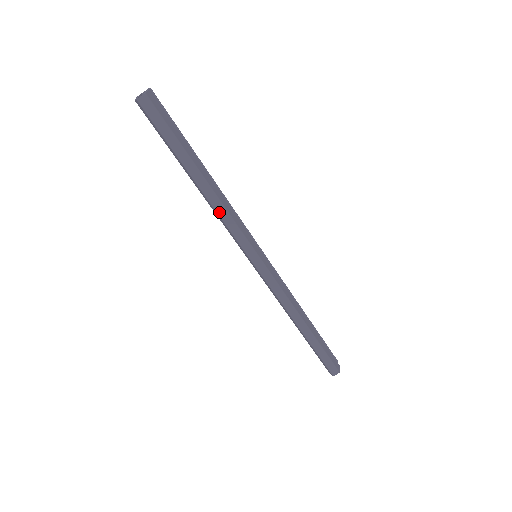
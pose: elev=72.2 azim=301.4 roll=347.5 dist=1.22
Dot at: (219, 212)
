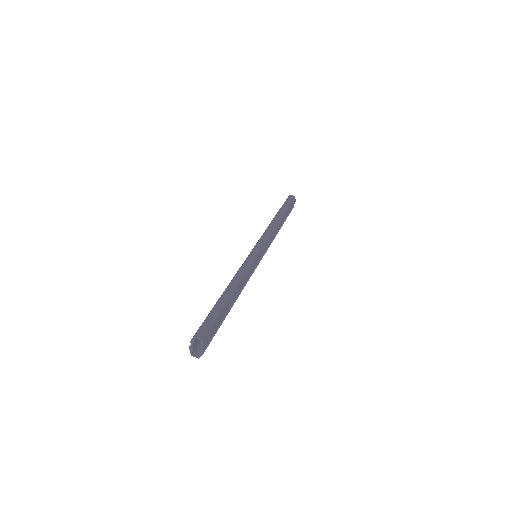
Dot at: (271, 226)
